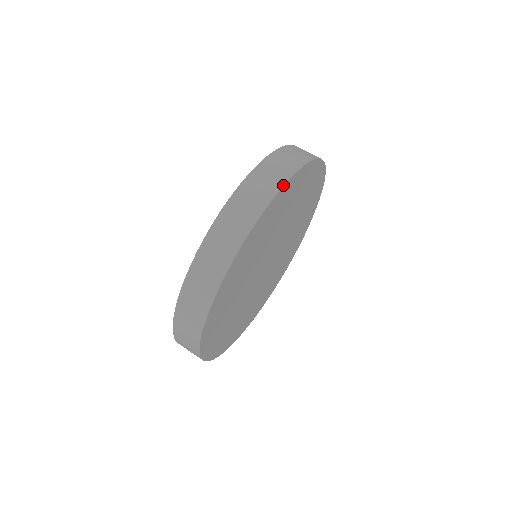
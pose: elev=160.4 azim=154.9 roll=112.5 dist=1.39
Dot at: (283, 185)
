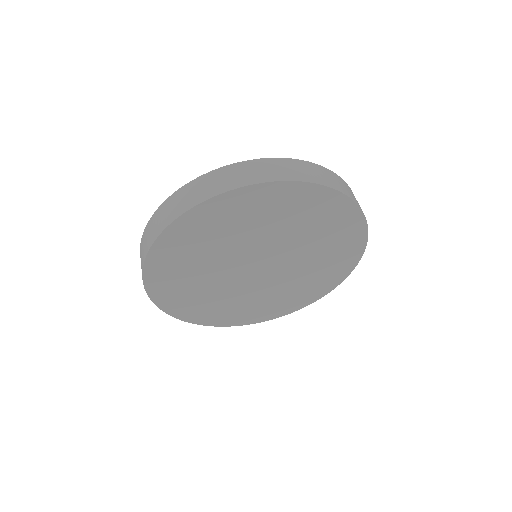
Dot at: (327, 186)
